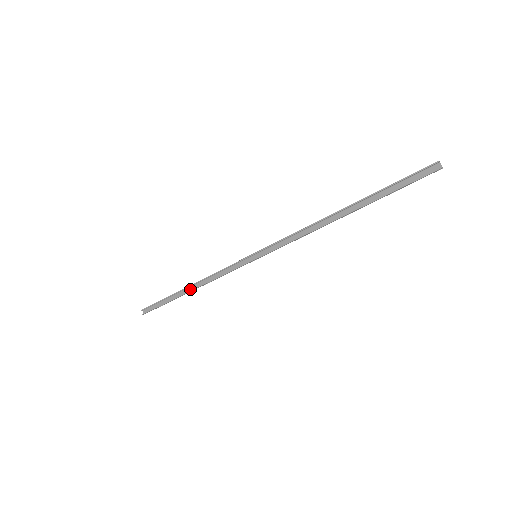
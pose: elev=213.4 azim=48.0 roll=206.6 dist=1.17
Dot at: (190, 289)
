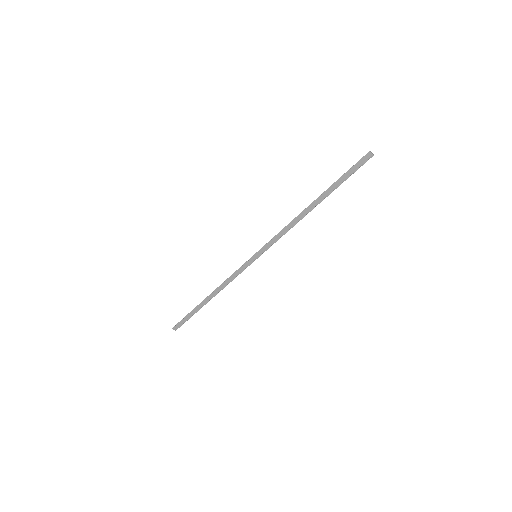
Dot at: (209, 298)
